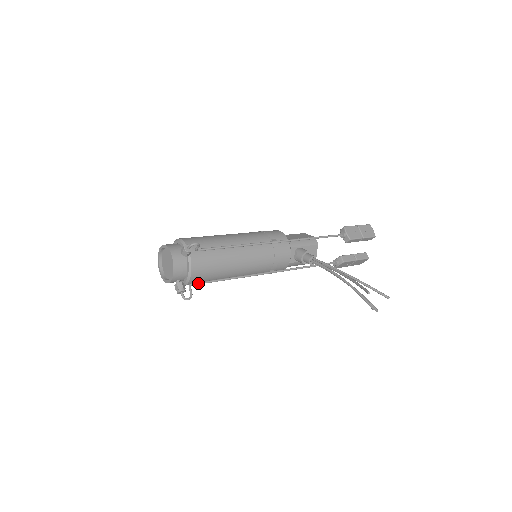
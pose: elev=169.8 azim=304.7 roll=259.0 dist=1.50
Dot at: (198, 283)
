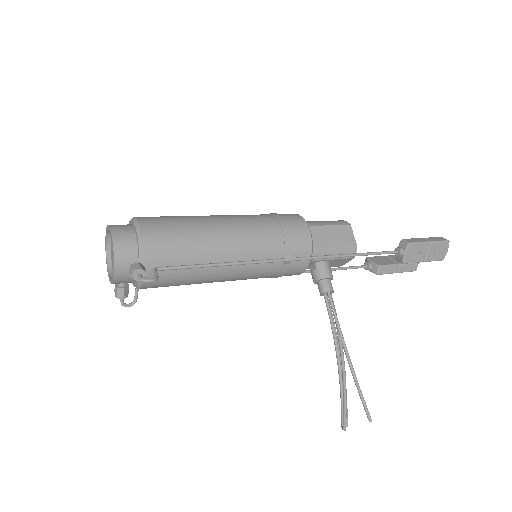
Dot at: occluded
